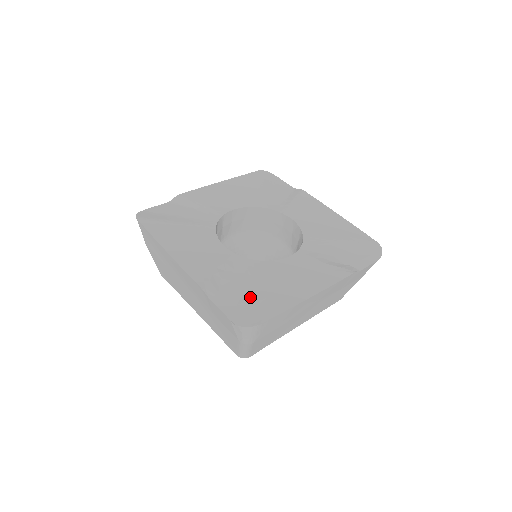
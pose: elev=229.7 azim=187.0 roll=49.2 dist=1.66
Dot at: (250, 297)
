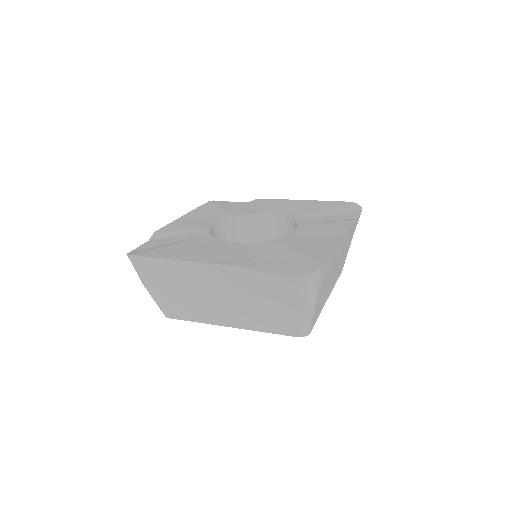
Dot at: (293, 257)
